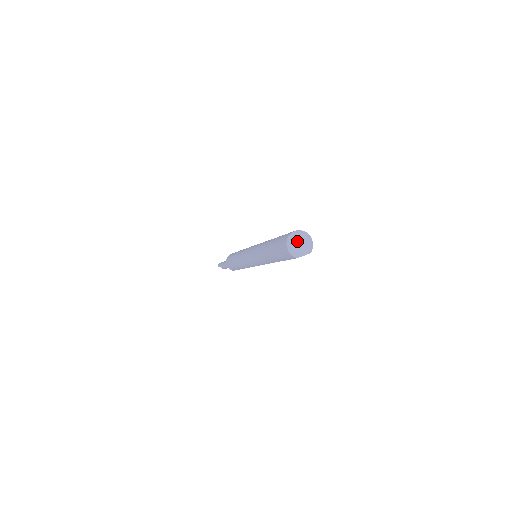
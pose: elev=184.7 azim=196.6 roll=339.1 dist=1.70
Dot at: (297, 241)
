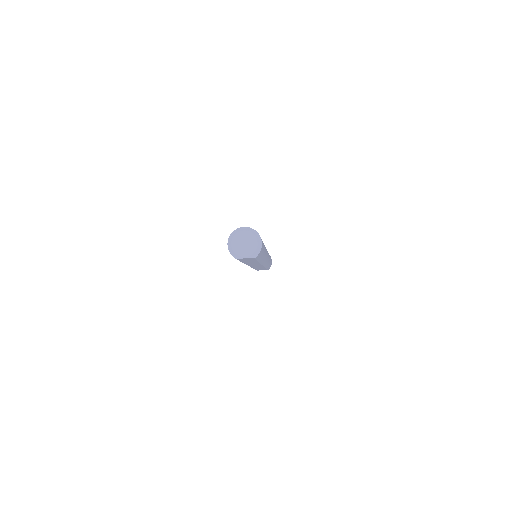
Dot at: (240, 239)
